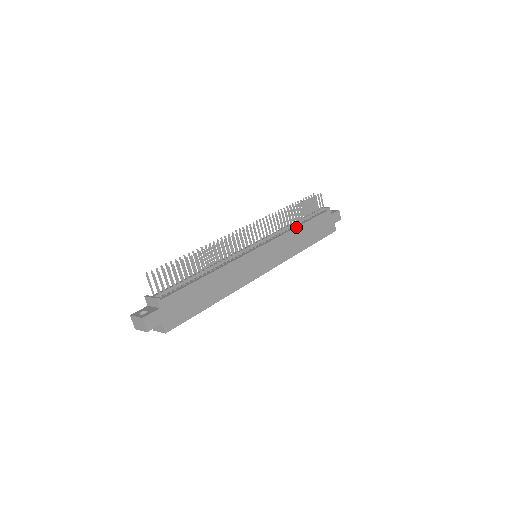
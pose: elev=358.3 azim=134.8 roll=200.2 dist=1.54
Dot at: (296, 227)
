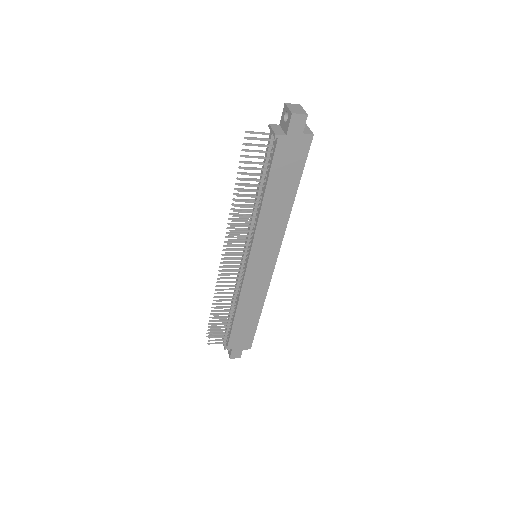
Dot at: (260, 209)
